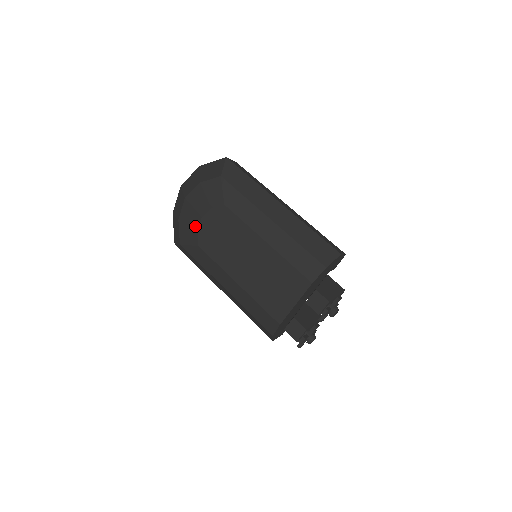
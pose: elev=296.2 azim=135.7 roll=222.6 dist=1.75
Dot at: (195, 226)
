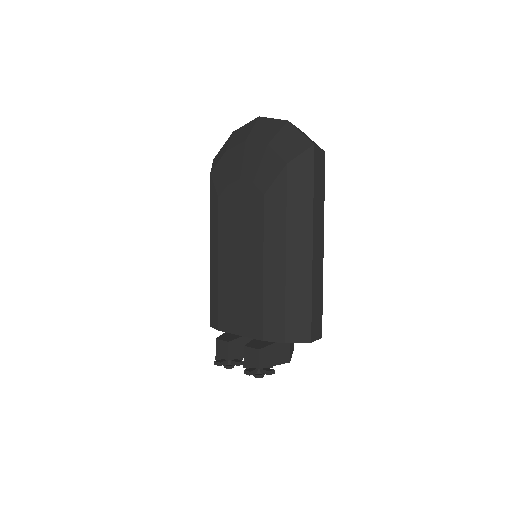
Dot at: (230, 178)
